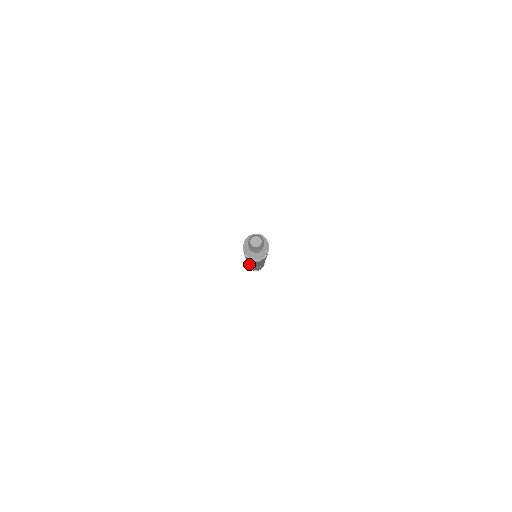
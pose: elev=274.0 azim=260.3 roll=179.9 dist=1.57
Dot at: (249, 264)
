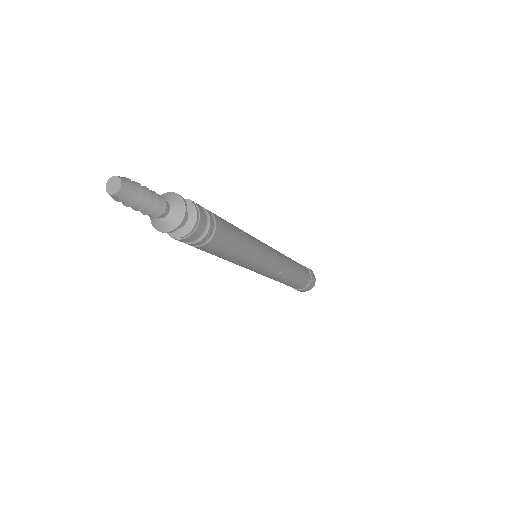
Dot at: (264, 273)
